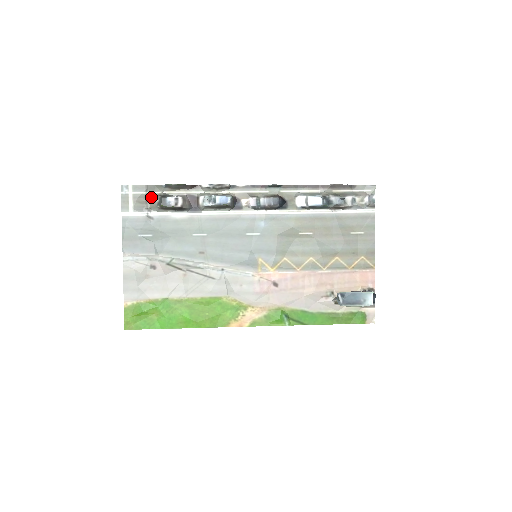
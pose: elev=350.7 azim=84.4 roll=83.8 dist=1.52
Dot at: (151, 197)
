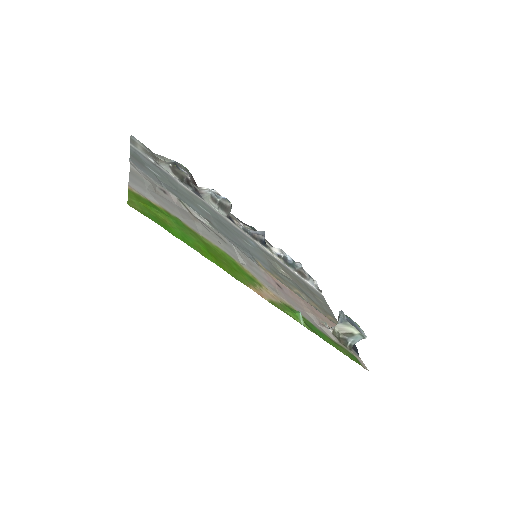
Dot at: (159, 159)
